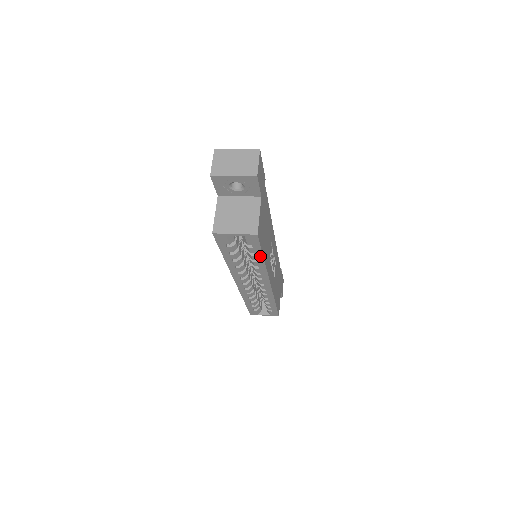
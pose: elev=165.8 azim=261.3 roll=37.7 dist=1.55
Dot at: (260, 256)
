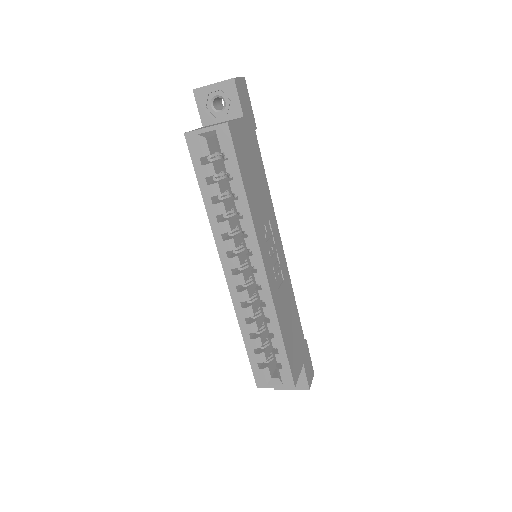
Dot at: (239, 181)
